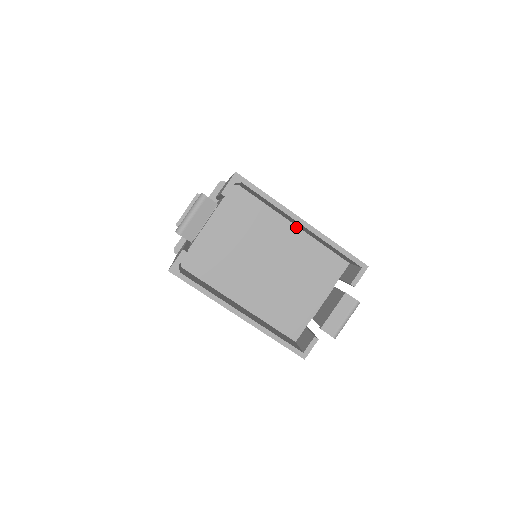
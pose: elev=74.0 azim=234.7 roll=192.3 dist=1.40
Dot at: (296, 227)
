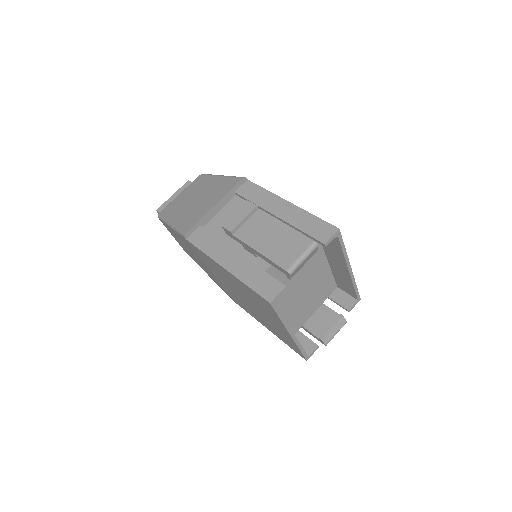
Dot at: (326, 260)
